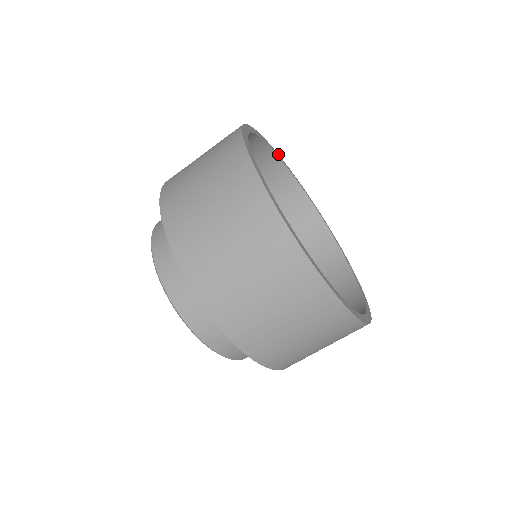
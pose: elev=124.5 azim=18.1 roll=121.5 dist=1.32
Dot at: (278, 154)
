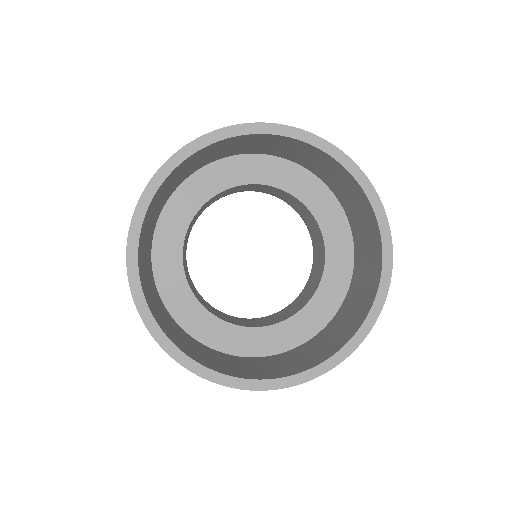
Dot at: (136, 205)
